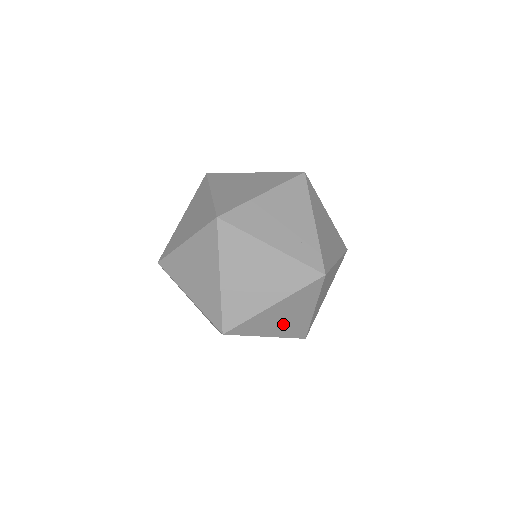
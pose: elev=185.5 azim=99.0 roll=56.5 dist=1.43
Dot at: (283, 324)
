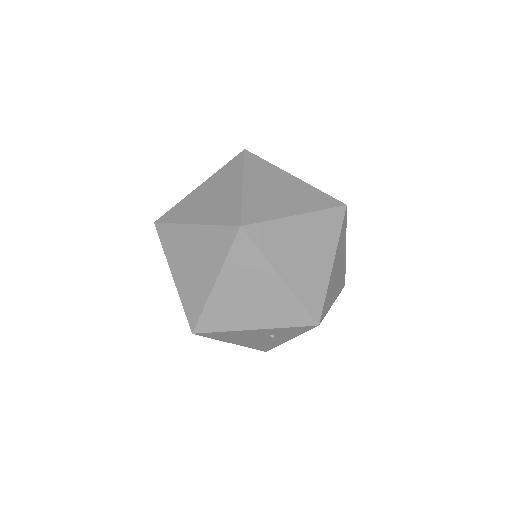
Dot at: (301, 265)
